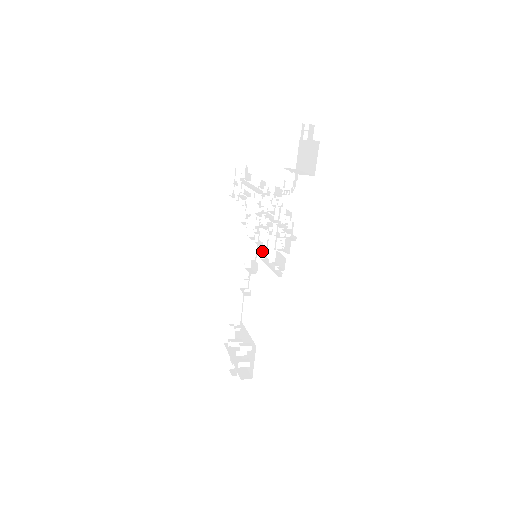
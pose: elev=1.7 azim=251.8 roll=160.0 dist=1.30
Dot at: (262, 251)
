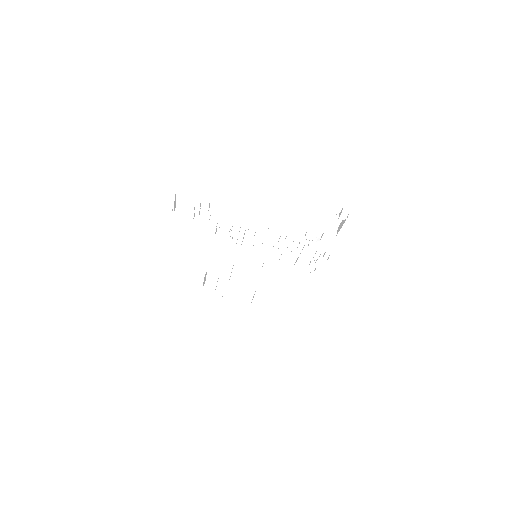
Dot at: occluded
